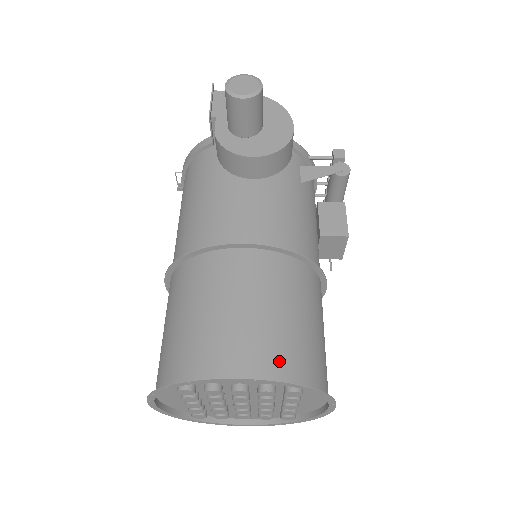
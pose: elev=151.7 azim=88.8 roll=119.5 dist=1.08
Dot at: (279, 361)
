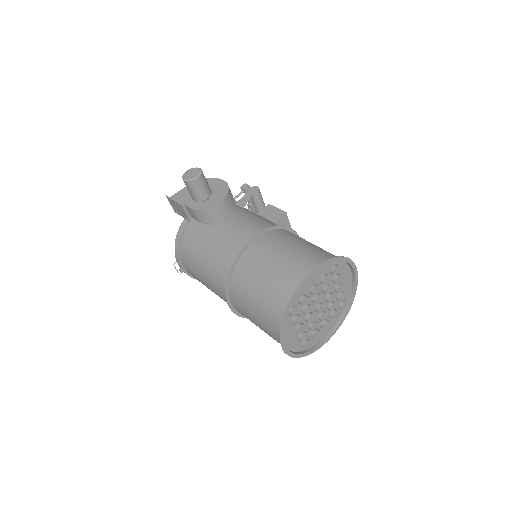
Dot at: (318, 258)
